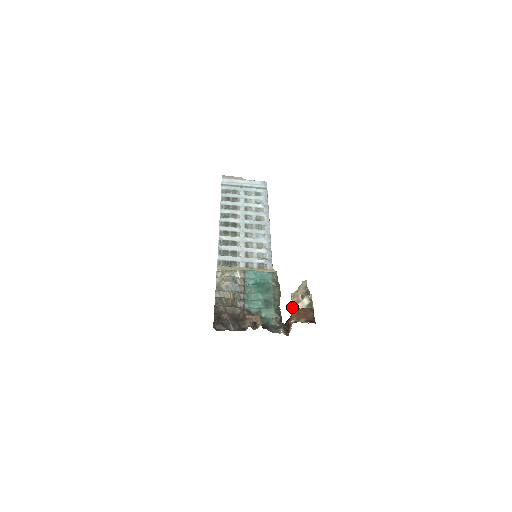
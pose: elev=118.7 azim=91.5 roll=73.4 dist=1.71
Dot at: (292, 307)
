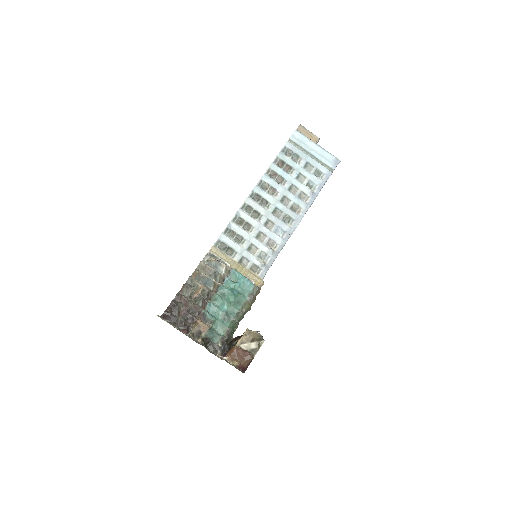
Dot at: (237, 343)
